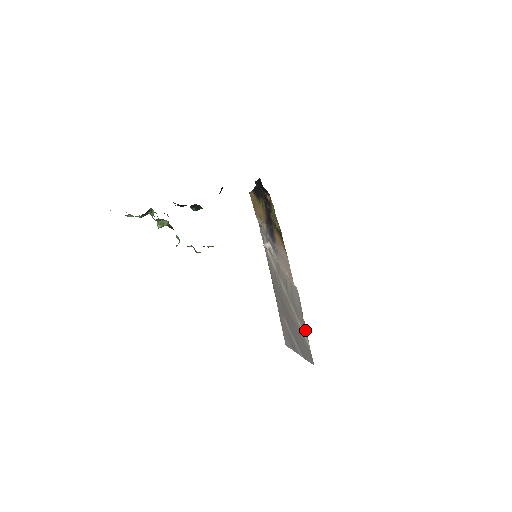
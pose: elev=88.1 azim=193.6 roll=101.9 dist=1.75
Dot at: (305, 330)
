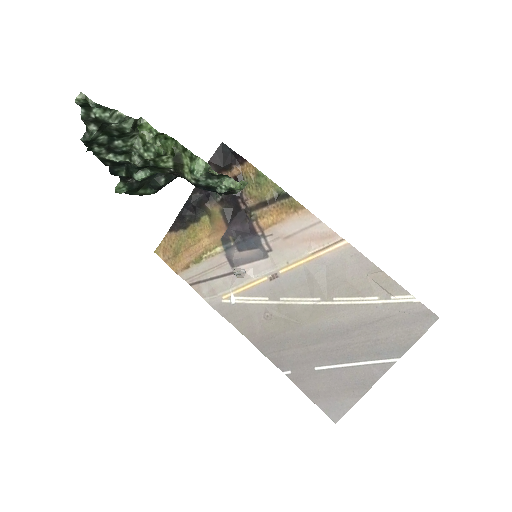
Dot at: (392, 286)
